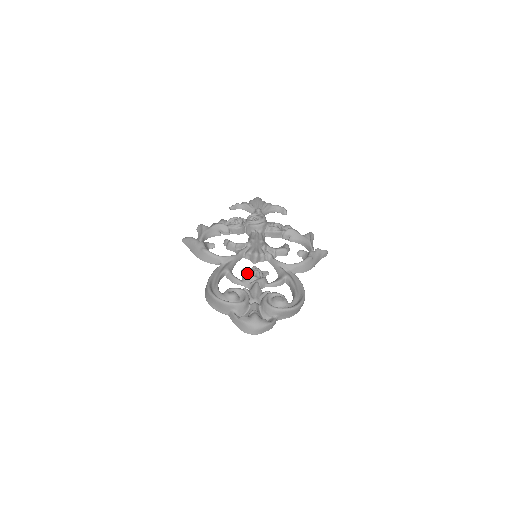
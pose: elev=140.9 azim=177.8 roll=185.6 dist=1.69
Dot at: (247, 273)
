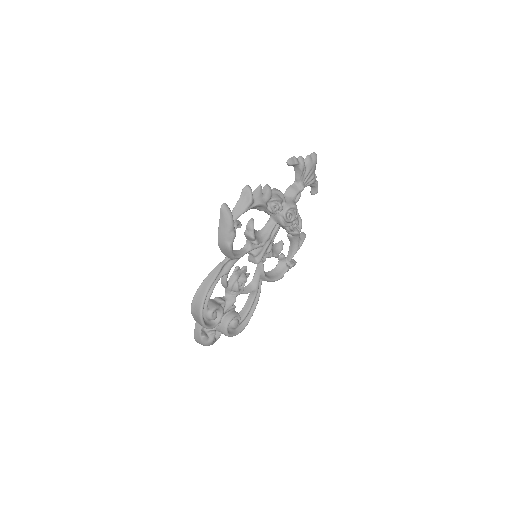
Dot at: (237, 284)
